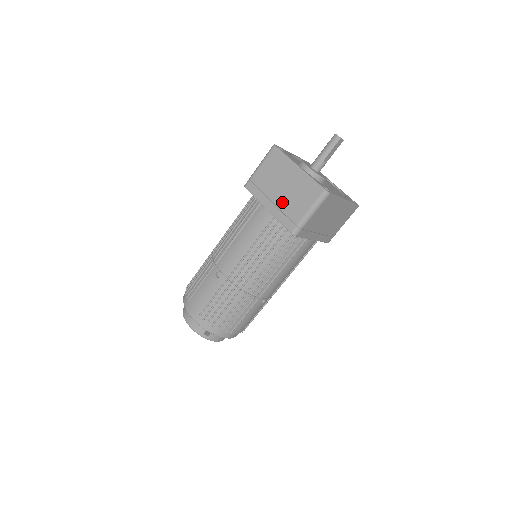
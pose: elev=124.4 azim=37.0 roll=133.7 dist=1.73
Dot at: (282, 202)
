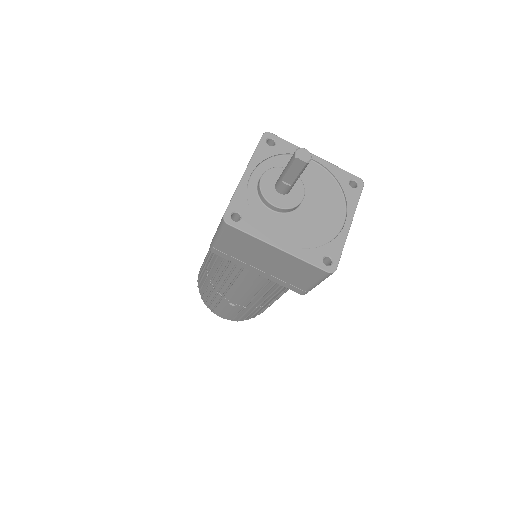
Dot at: occluded
